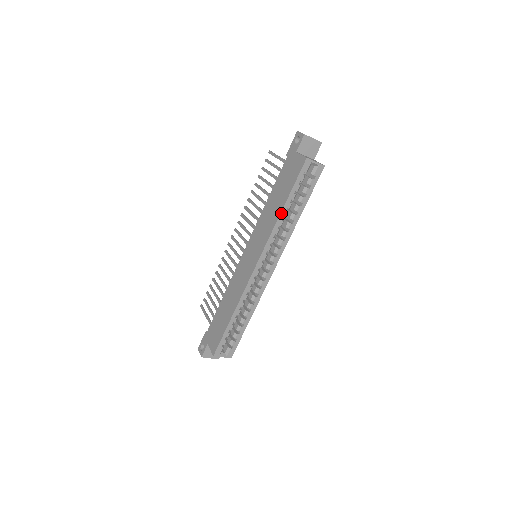
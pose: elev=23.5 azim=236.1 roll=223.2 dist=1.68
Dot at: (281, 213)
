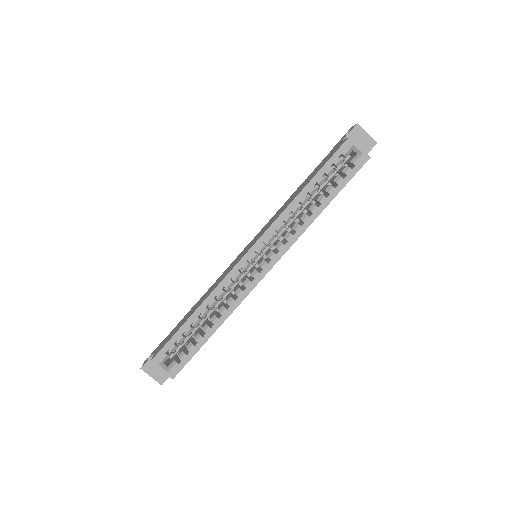
Dot at: (298, 195)
